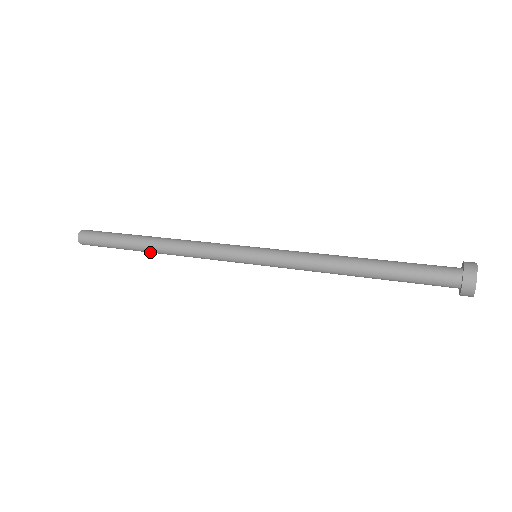
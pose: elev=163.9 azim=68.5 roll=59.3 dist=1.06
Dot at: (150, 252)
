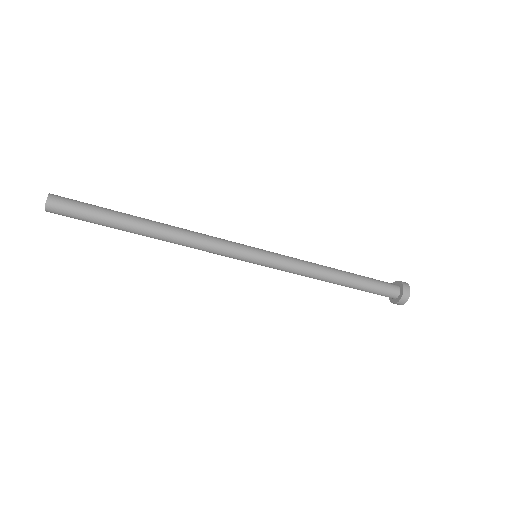
Dot at: (145, 233)
